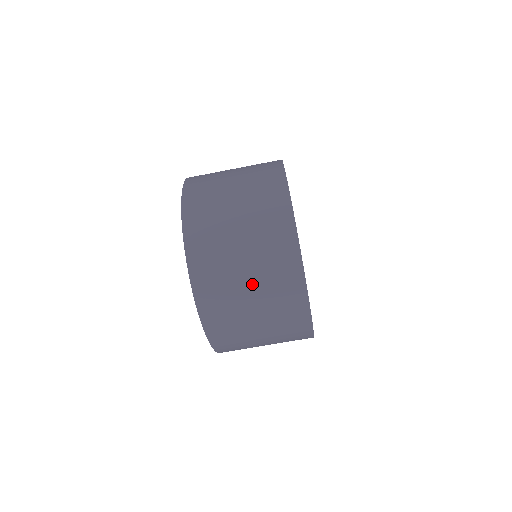
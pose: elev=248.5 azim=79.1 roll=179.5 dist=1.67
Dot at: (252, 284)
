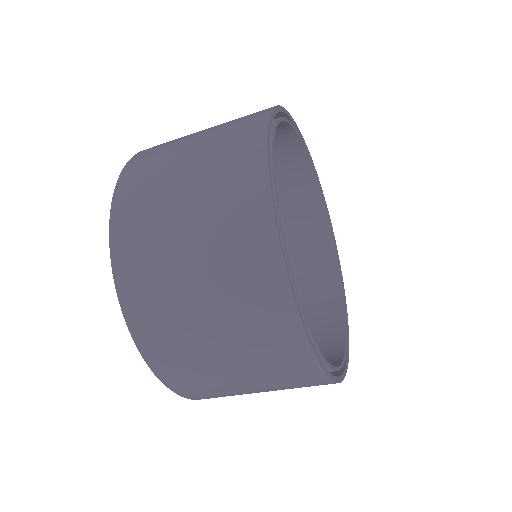
Dot at: (212, 316)
